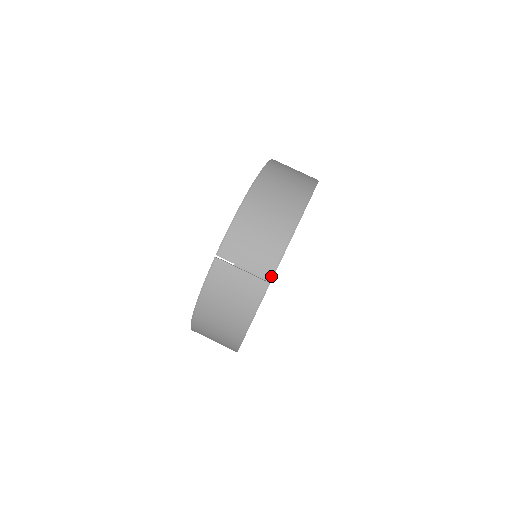
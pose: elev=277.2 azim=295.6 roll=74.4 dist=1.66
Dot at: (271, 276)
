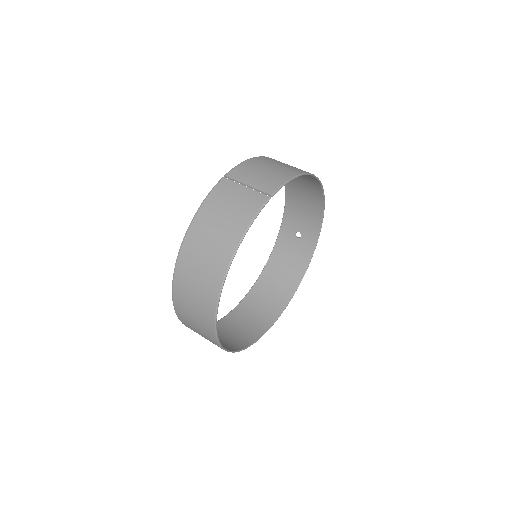
Dot at: (273, 192)
